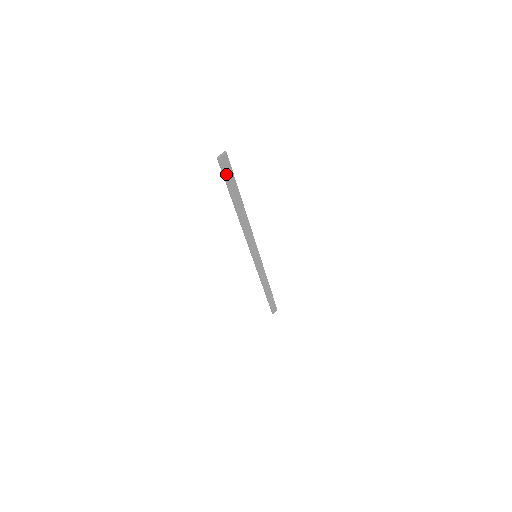
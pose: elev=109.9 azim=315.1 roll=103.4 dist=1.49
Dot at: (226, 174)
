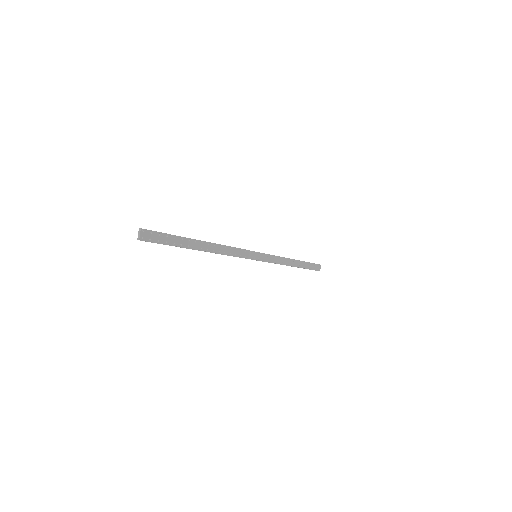
Dot at: (159, 241)
